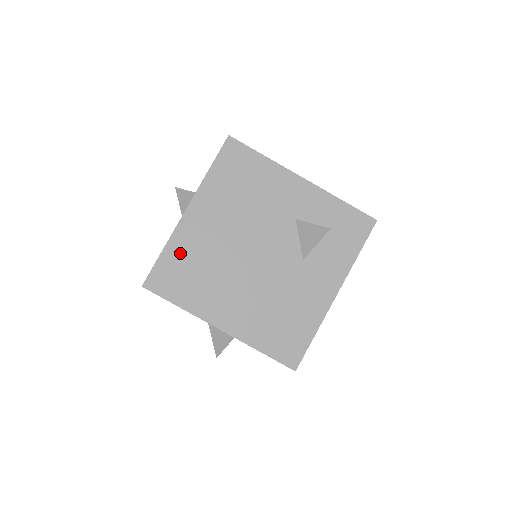
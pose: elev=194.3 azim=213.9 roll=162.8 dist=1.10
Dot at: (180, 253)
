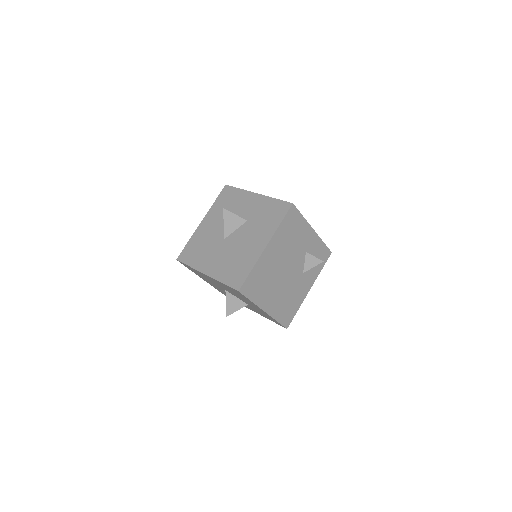
Dot at: (259, 271)
